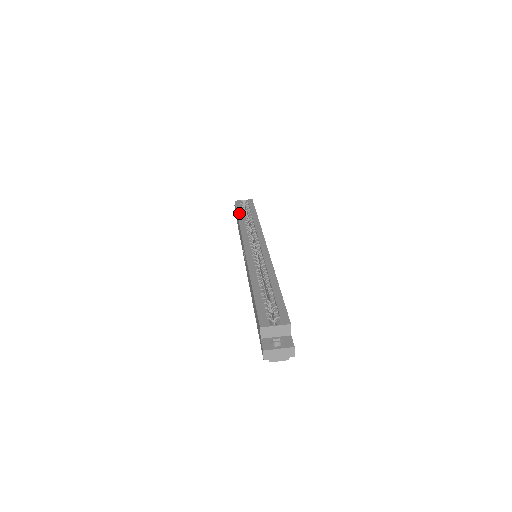
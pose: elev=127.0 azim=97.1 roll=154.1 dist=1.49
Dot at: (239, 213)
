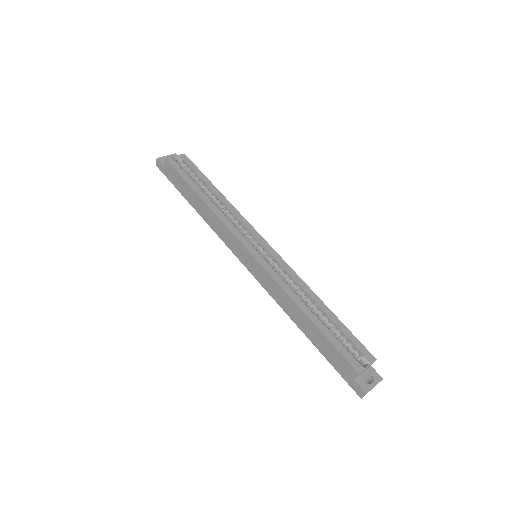
Dot at: (193, 186)
